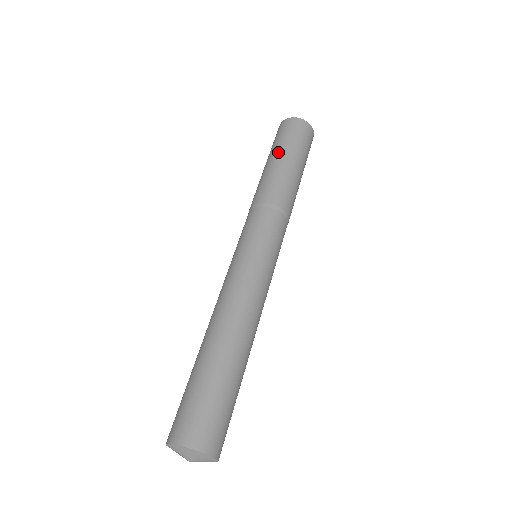
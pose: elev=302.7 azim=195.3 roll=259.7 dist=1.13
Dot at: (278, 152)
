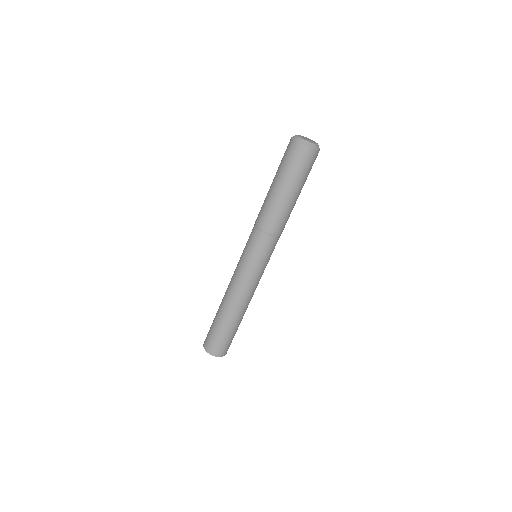
Dot at: (282, 183)
